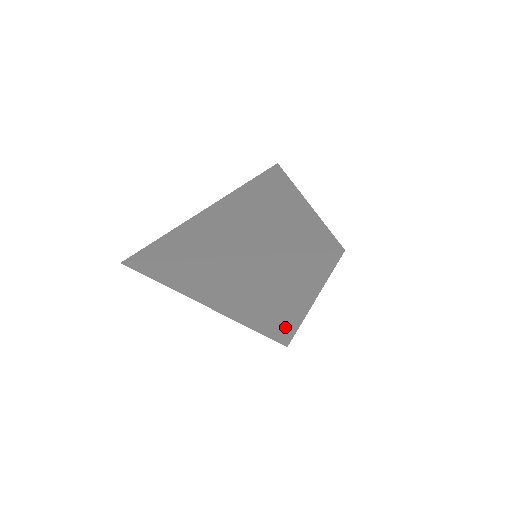
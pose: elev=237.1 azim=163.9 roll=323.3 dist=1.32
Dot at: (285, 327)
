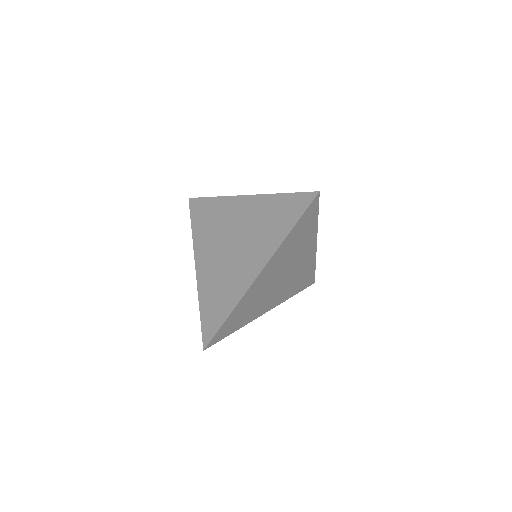
Dot at: (309, 272)
